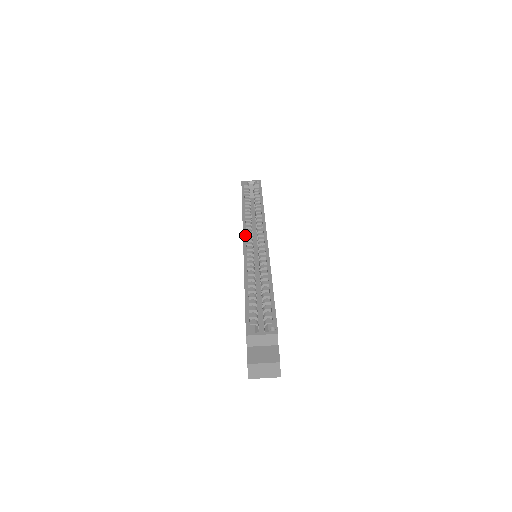
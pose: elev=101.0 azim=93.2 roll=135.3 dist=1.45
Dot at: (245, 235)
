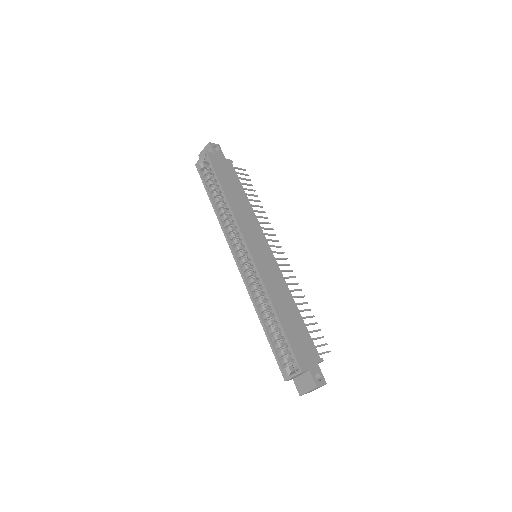
Dot at: (234, 256)
